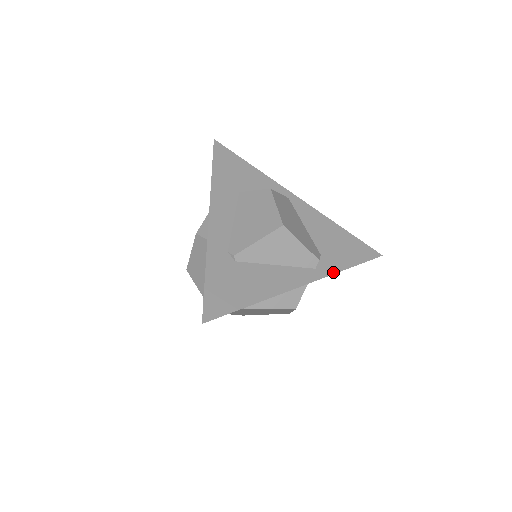
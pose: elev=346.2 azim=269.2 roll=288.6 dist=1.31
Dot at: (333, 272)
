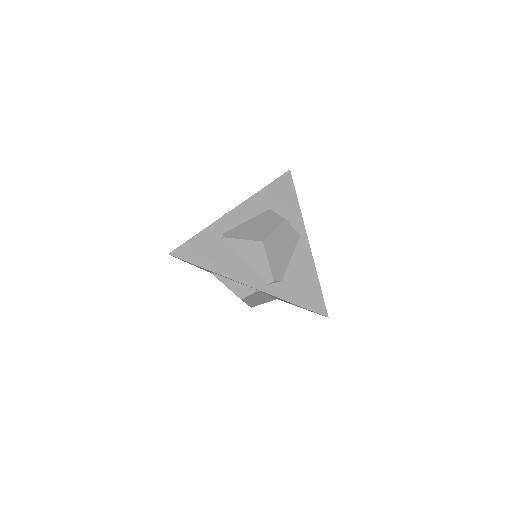
Dot at: (278, 296)
